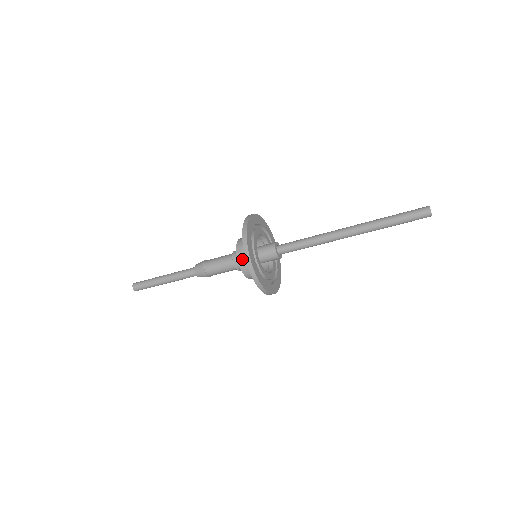
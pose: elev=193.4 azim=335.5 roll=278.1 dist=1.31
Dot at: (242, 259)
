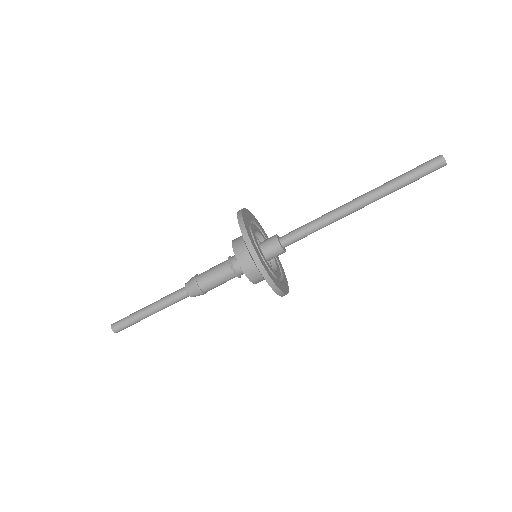
Dot at: (237, 244)
